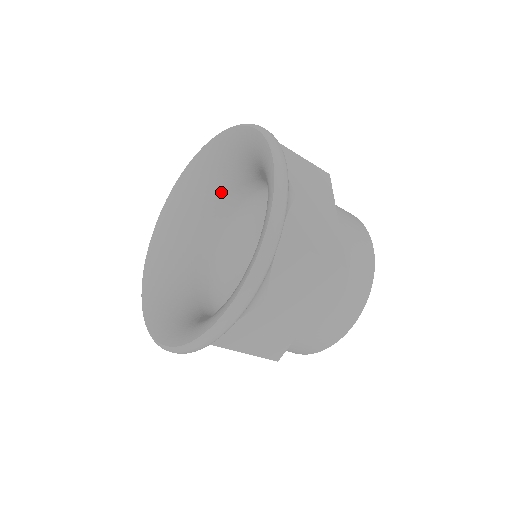
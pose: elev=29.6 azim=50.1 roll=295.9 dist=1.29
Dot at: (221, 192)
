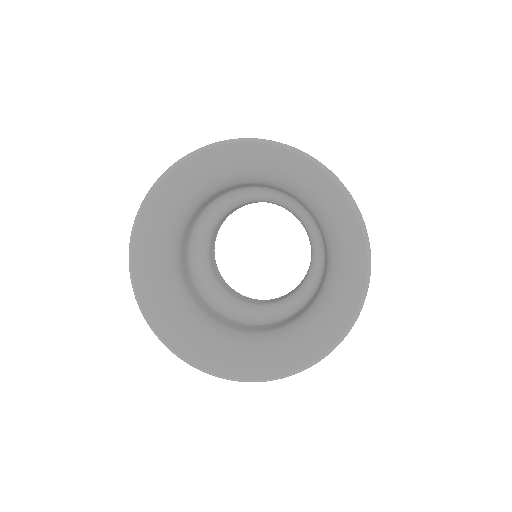
Dot at: (194, 210)
